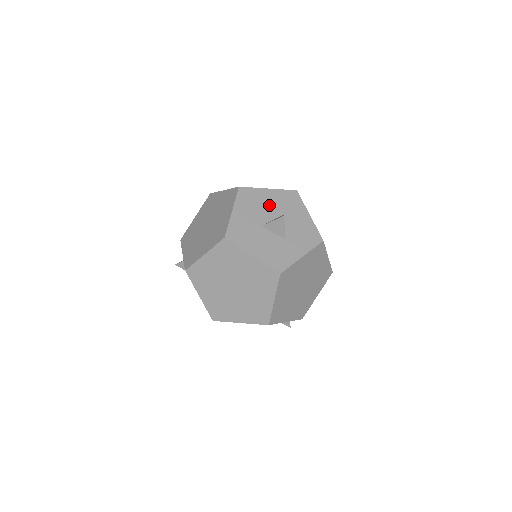
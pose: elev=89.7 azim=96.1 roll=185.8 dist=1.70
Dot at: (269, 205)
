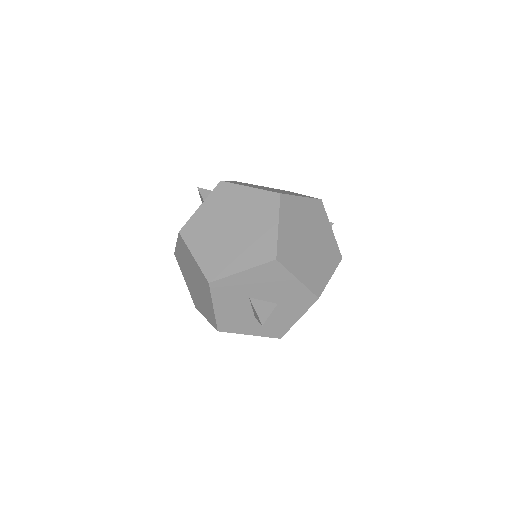
Dot at: (279, 290)
